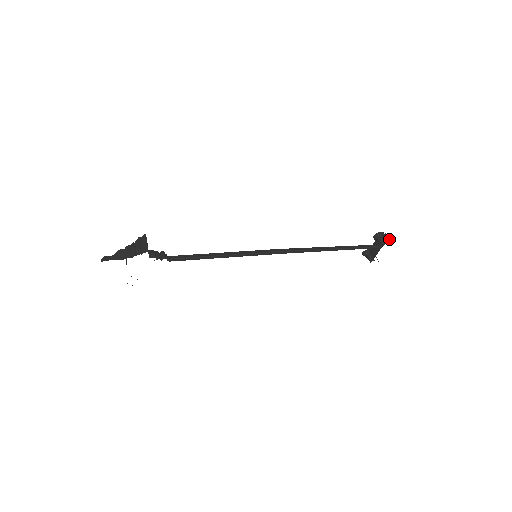
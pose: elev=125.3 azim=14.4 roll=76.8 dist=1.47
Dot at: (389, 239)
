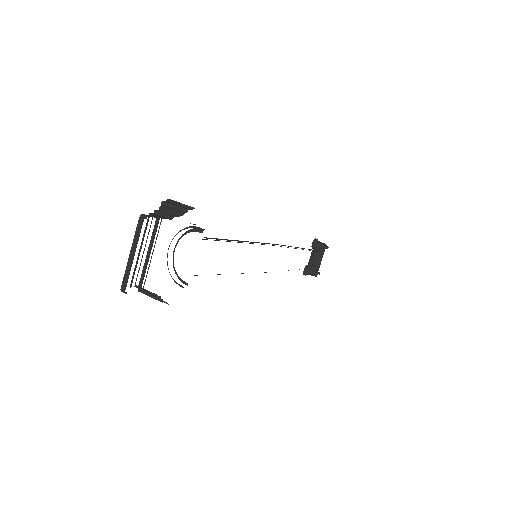
Dot at: occluded
